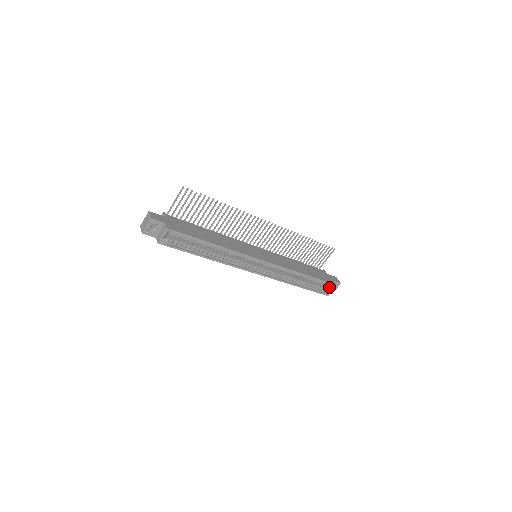
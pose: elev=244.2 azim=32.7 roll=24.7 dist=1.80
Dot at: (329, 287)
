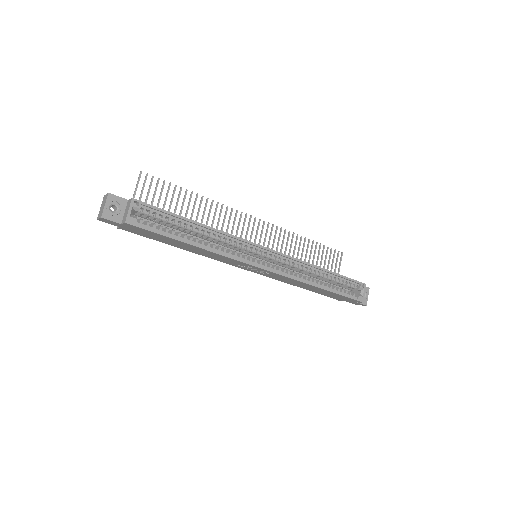
Dot at: (359, 289)
